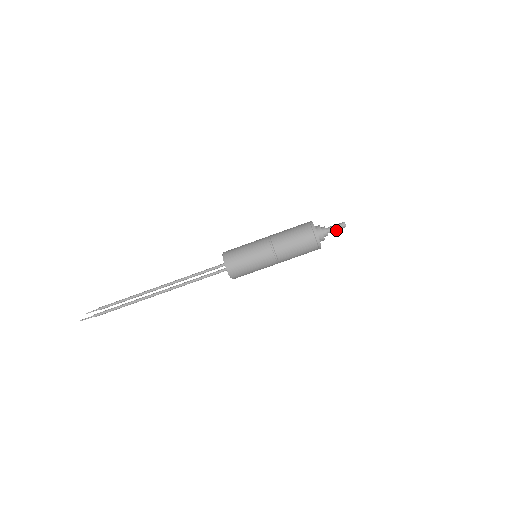
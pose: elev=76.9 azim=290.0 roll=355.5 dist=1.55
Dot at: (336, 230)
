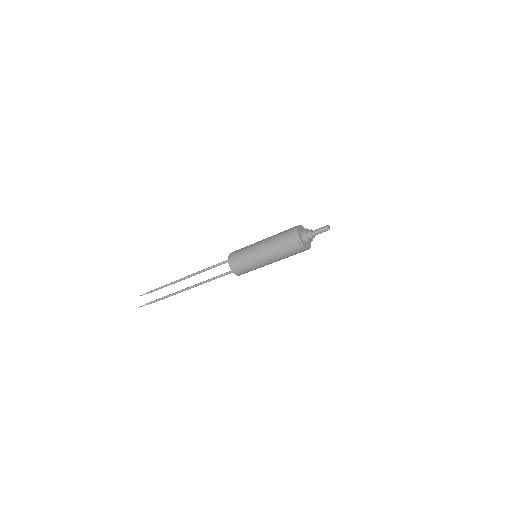
Dot at: occluded
